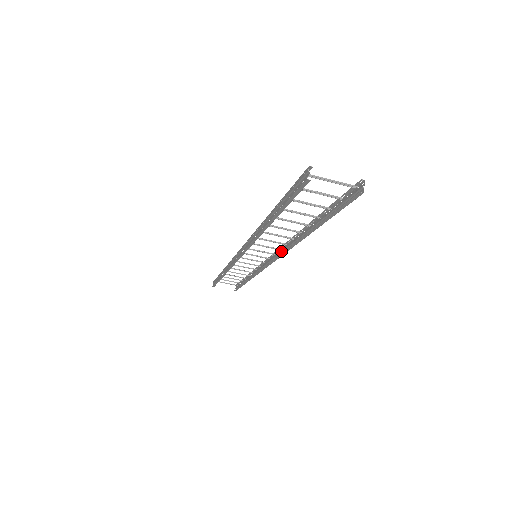
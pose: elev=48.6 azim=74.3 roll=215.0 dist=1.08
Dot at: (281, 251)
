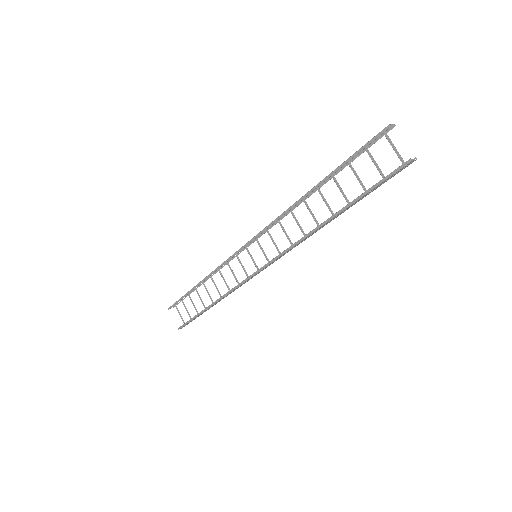
Dot at: (283, 253)
